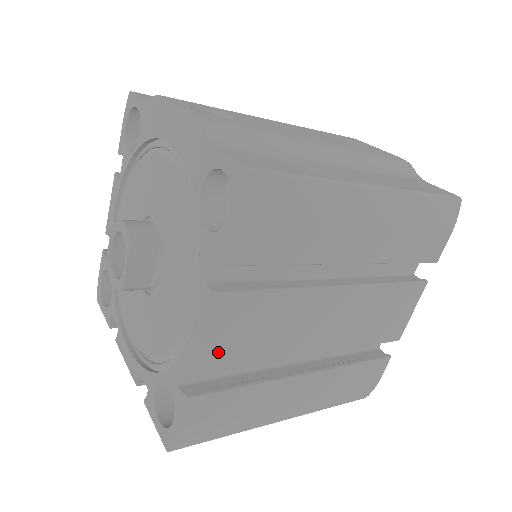
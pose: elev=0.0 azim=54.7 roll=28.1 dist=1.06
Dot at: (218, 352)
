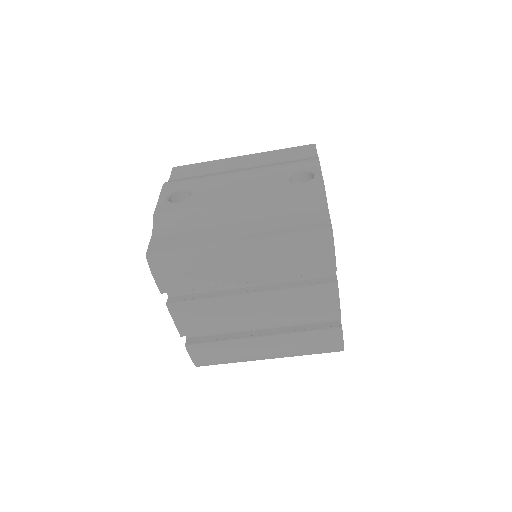
Dot at: (187, 327)
